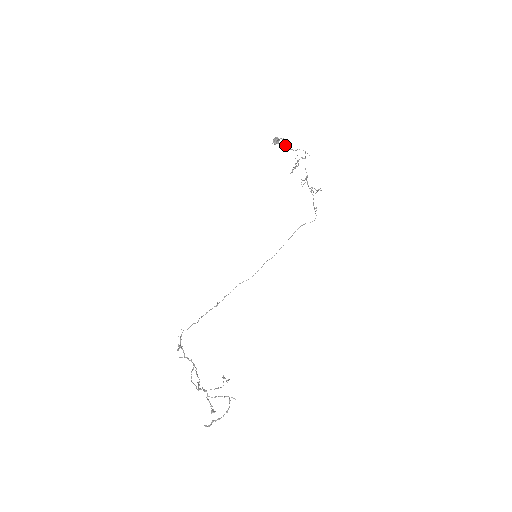
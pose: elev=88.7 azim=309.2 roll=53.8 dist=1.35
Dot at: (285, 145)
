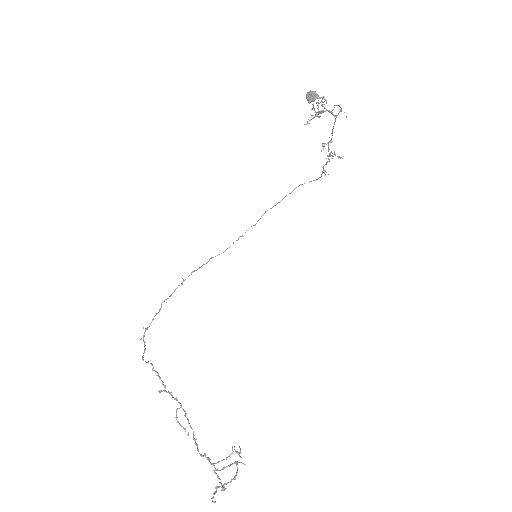
Dot at: (322, 104)
